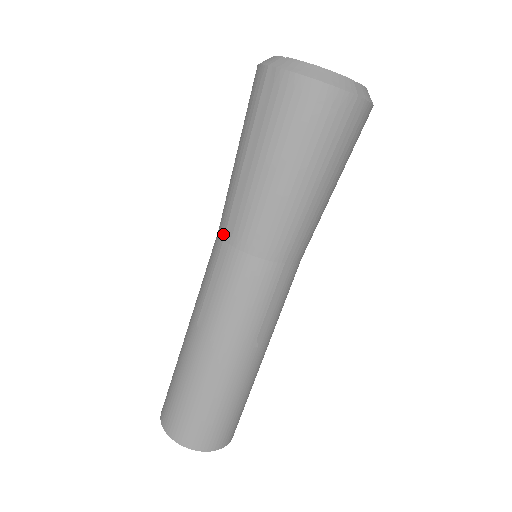
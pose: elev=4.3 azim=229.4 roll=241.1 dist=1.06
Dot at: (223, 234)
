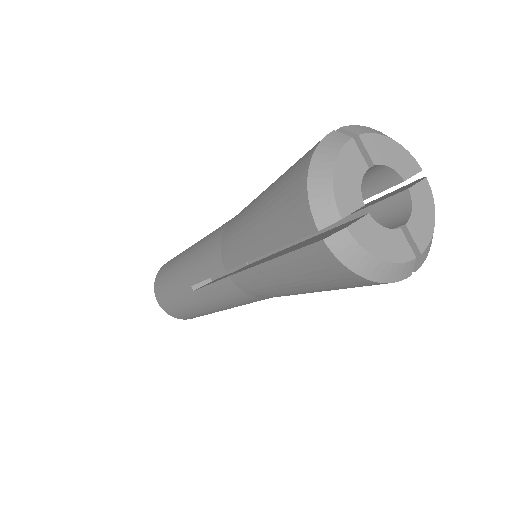
Dot at: (226, 267)
